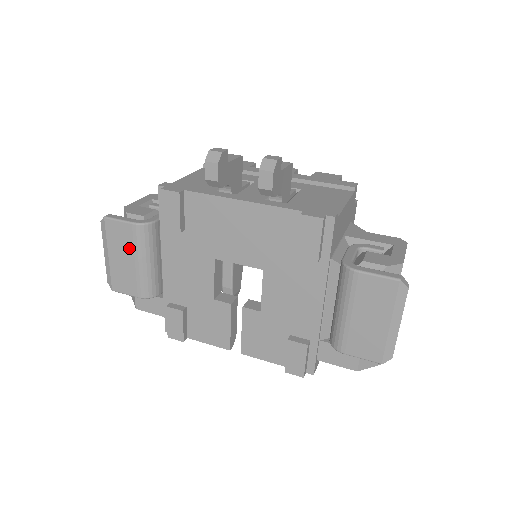
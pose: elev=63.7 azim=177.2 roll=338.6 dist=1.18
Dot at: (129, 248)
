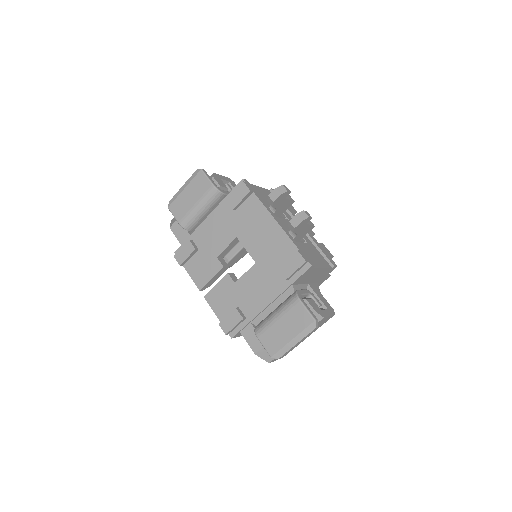
Dot at: (199, 195)
